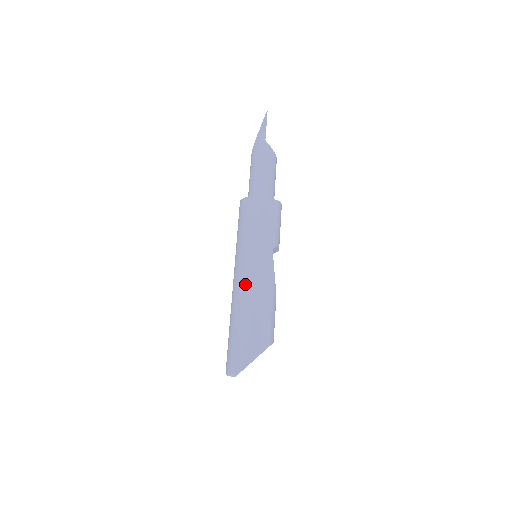
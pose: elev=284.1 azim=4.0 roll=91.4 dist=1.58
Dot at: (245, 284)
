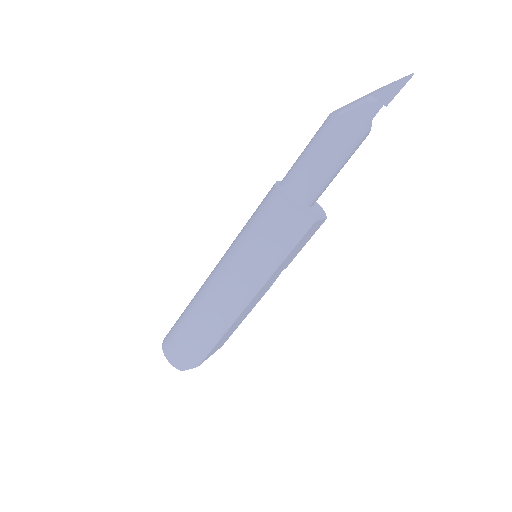
Dot at: (233, 305)
